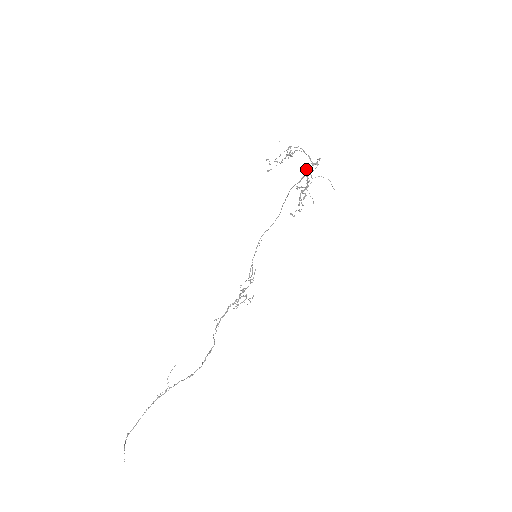
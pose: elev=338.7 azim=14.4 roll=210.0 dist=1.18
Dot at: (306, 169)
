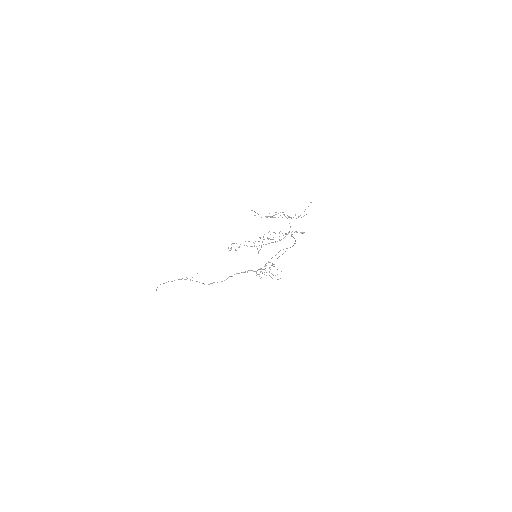
Dot at: (294, 232)
